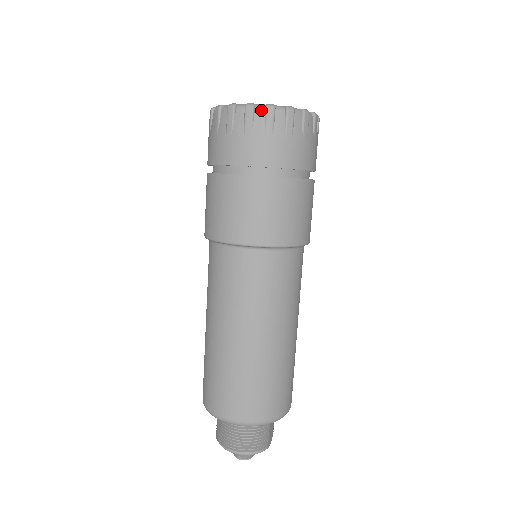
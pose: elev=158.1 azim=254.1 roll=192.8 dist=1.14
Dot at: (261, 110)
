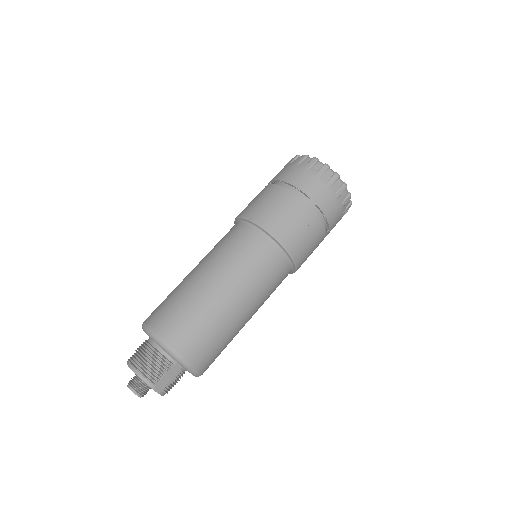
Dot at: (310, 159)
